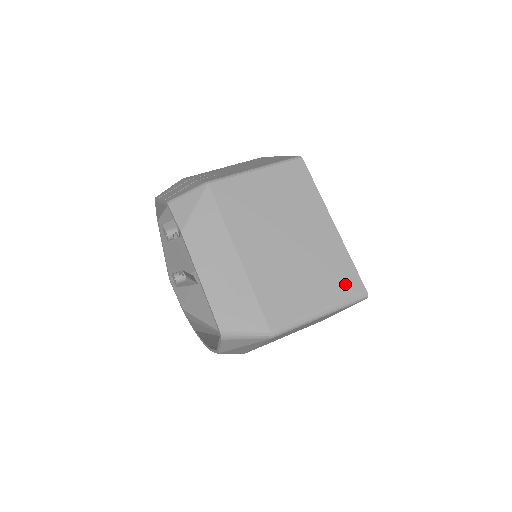
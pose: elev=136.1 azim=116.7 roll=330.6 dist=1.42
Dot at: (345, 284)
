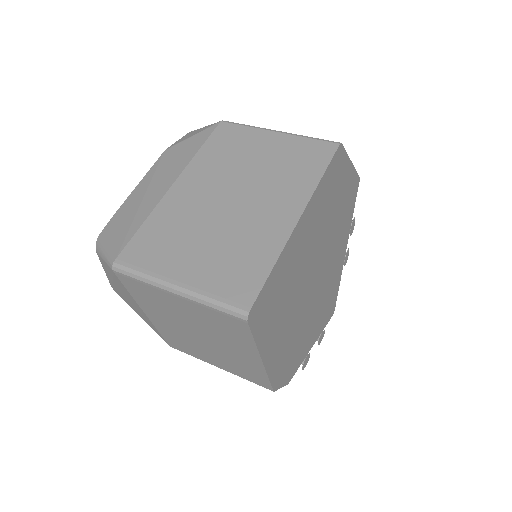
Dot at: (235, 281)
